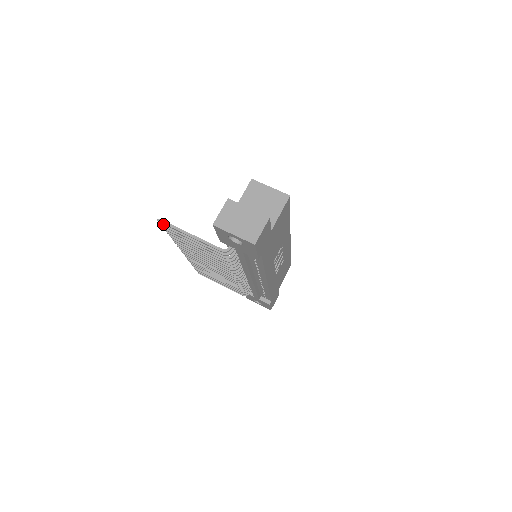
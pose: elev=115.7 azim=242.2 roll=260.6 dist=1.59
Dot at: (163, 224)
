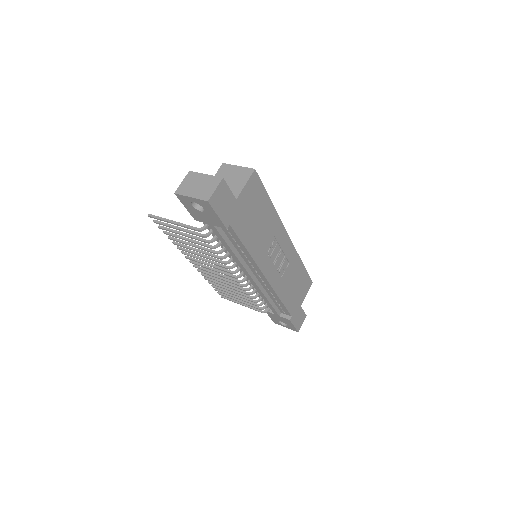
Dot at: (155, 220)
